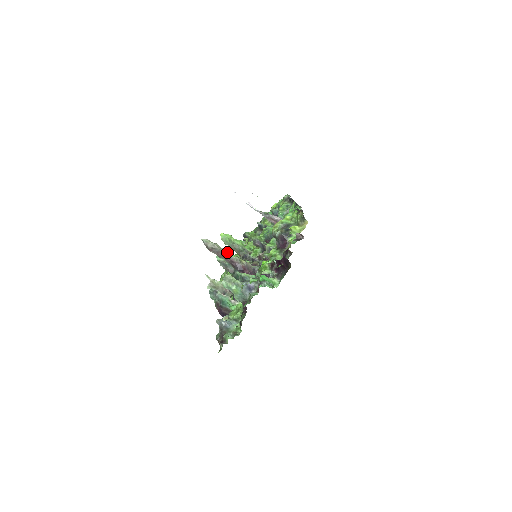
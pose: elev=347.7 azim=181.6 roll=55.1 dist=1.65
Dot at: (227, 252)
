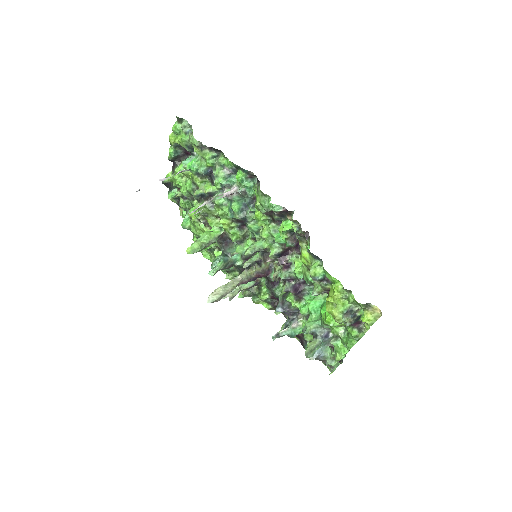
Dot at: (235, 284)
